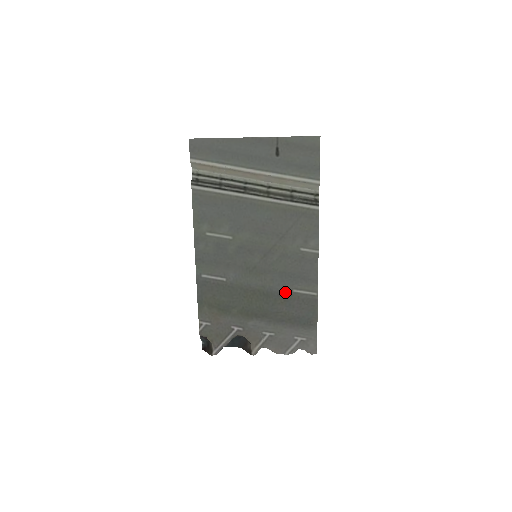
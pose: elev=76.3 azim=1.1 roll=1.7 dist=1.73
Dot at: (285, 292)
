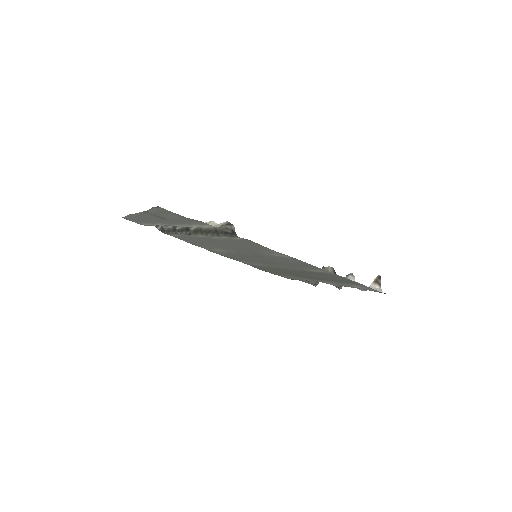
Dot at: (305, 271)
